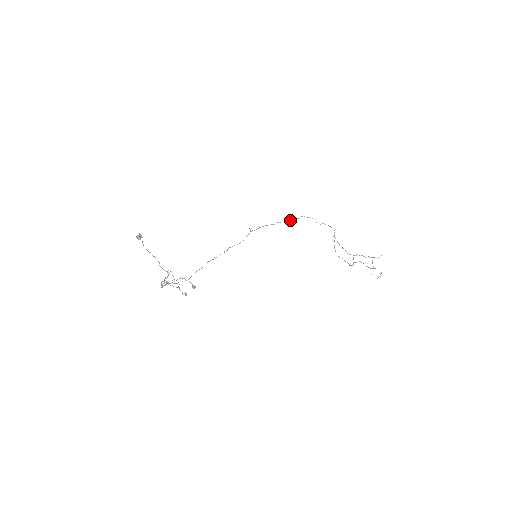
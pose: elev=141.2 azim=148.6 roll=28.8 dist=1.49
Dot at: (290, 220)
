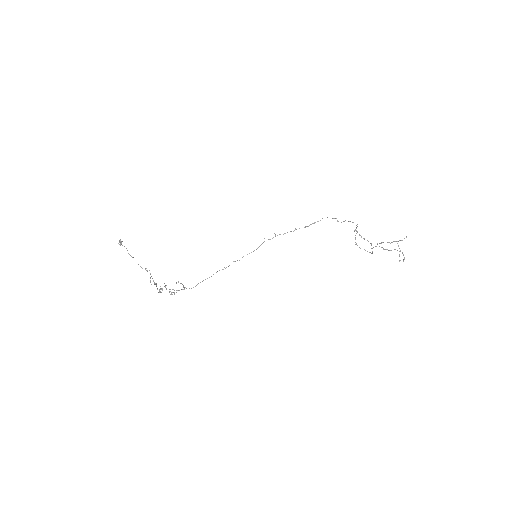
Dot at: occluded
